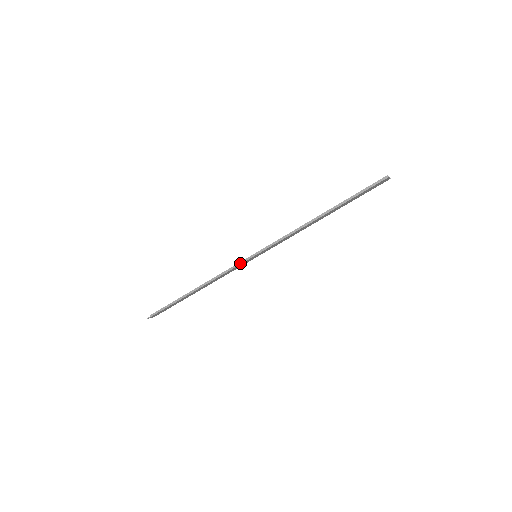
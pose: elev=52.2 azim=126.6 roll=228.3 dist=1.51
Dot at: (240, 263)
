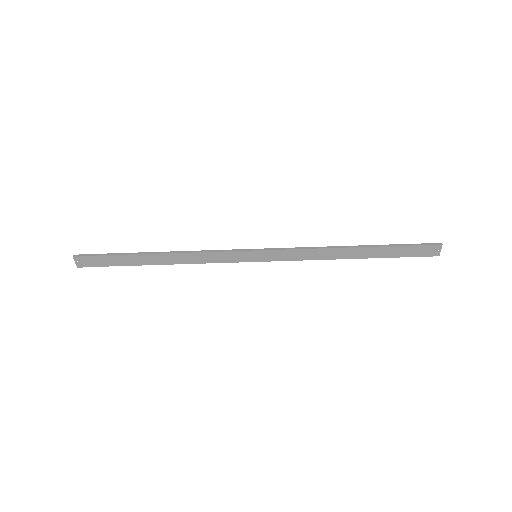
Dot at: (235, 250)
